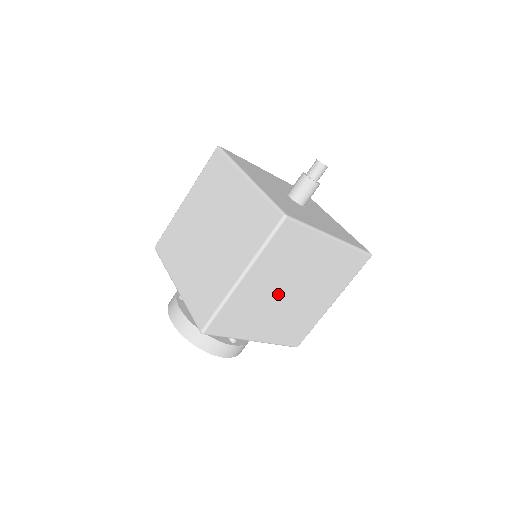
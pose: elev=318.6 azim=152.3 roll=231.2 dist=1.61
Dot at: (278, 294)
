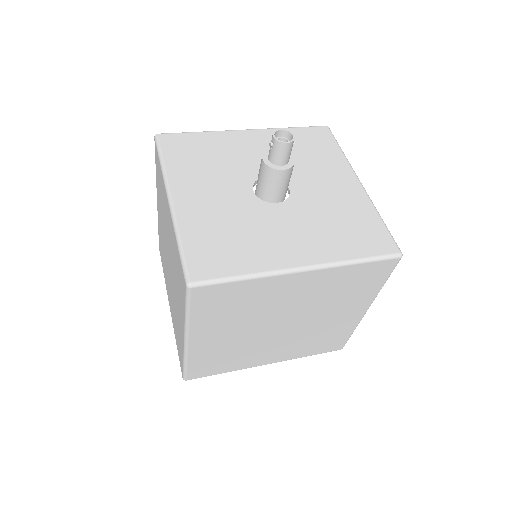
Dot at: (260, 333)
